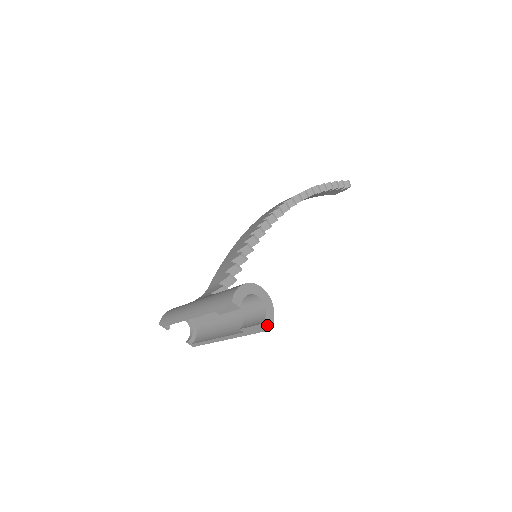
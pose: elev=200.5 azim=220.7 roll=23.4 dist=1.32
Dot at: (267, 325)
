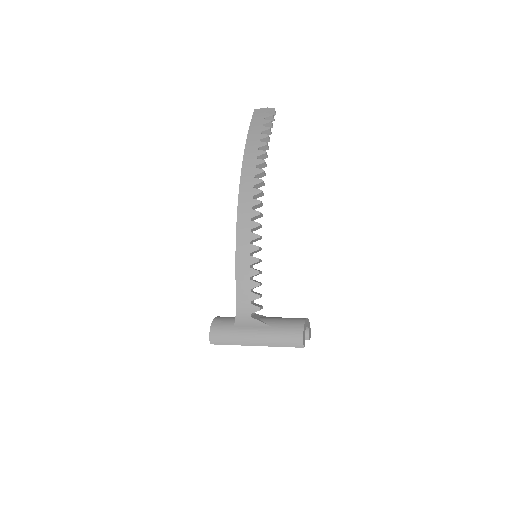
Dot at: (310, 337)
